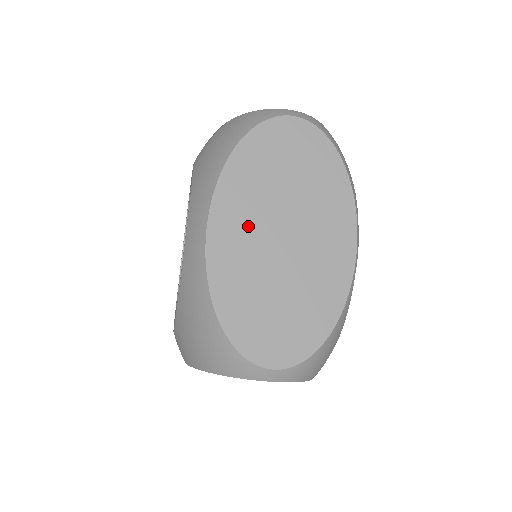
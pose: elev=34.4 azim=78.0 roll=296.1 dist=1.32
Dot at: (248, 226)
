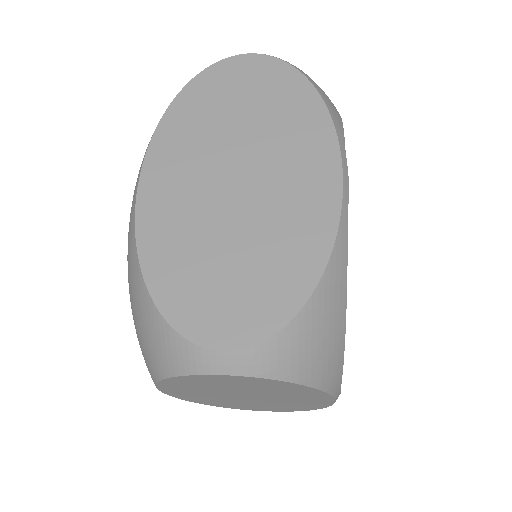
Dot at: (207, 396)
